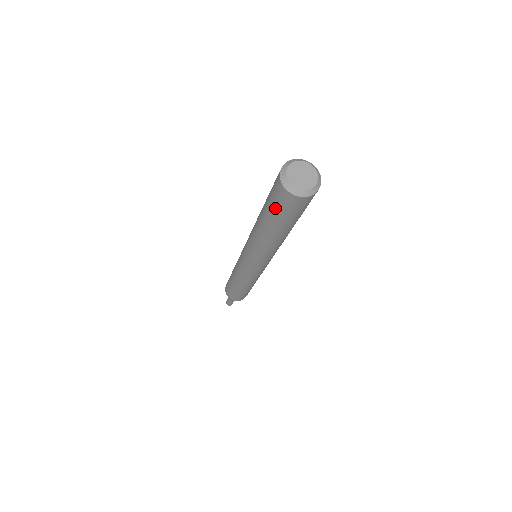
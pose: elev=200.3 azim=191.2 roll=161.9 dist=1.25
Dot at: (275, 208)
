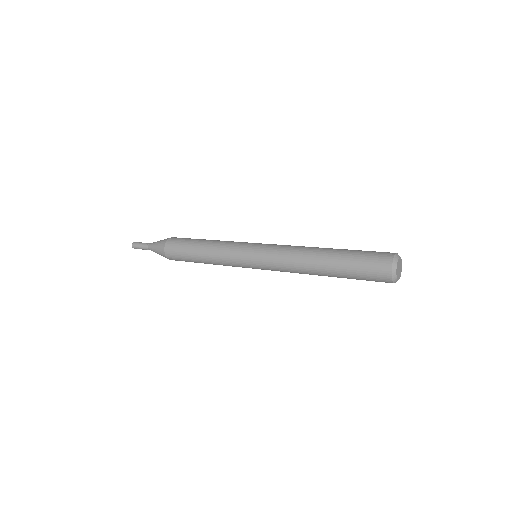
Dot at: (362, 278)
